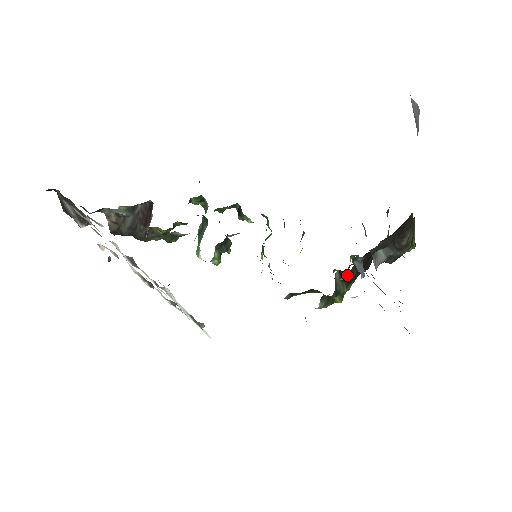
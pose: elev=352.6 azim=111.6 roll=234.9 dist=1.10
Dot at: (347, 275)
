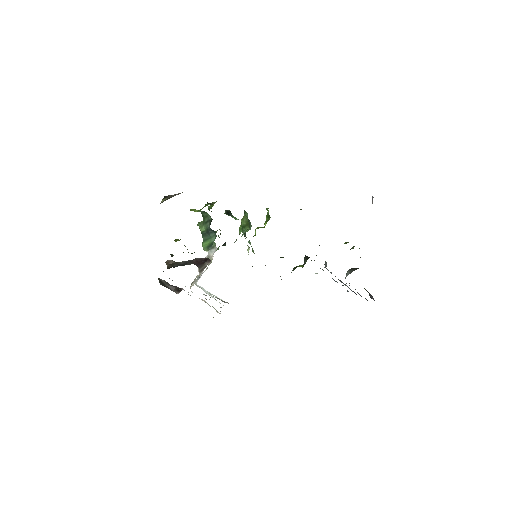
Dot at: occluded
